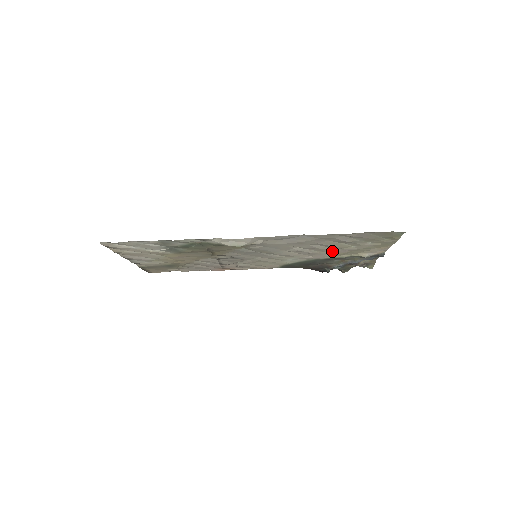
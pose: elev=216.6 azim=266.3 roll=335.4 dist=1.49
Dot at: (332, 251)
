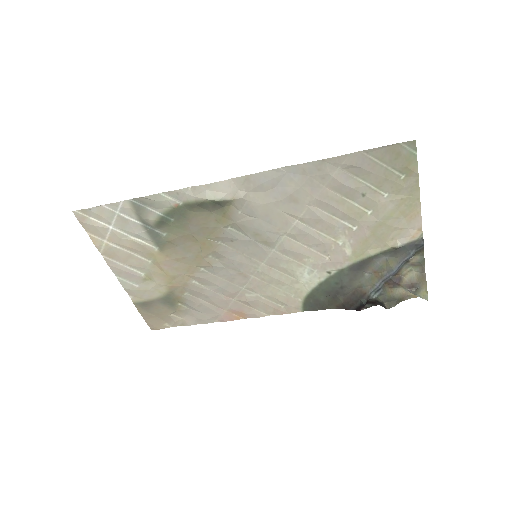
Dot at: (348, 236)
